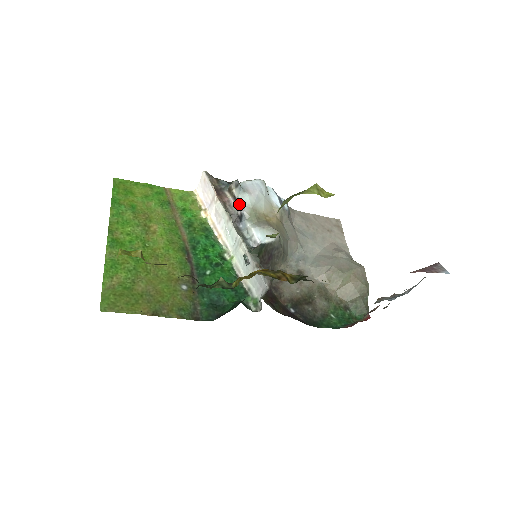
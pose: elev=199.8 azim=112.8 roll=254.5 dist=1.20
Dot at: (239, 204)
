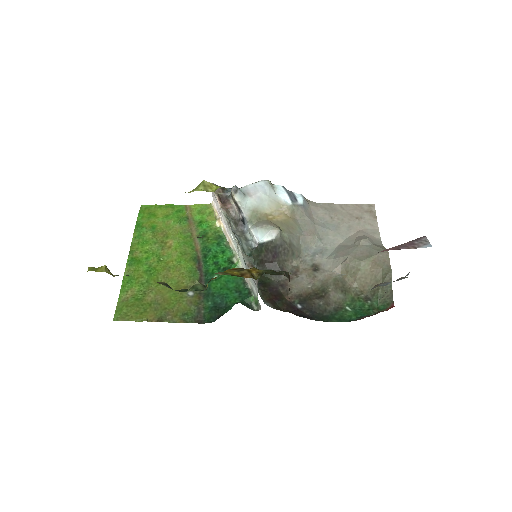
Dot at: (239, 208)
